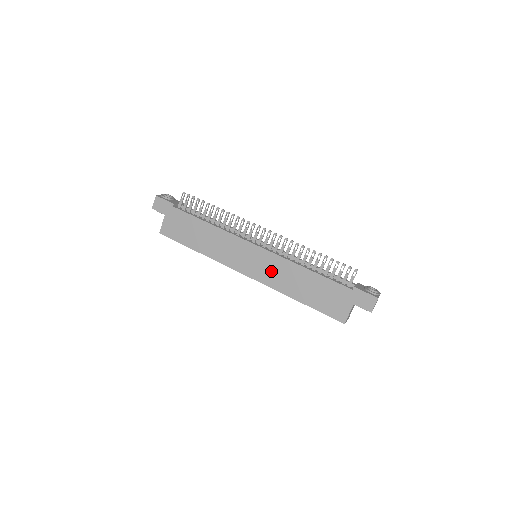
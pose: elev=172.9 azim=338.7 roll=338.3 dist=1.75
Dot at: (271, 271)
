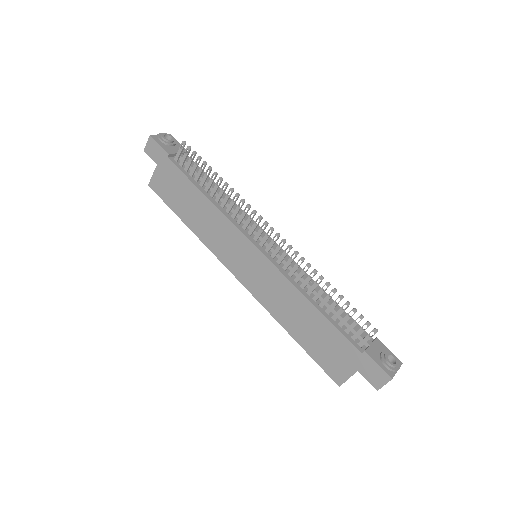
Dot at: (267, 286)
